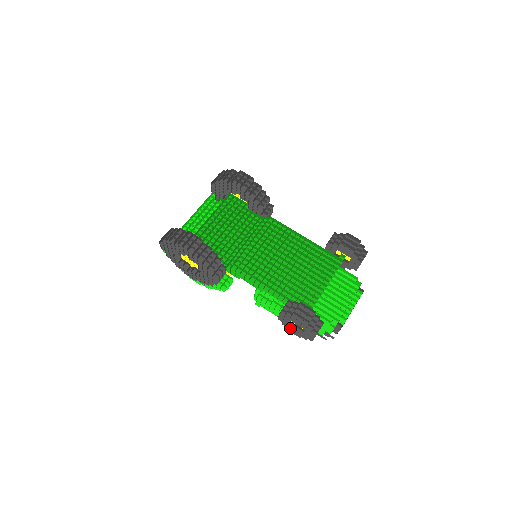
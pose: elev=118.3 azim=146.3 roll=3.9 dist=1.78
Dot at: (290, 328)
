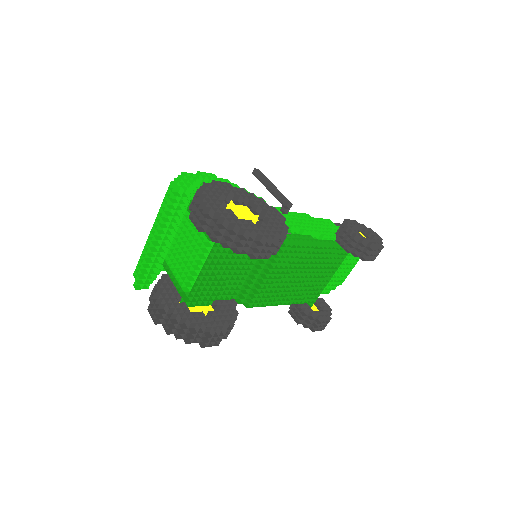
Dot at: occluded
